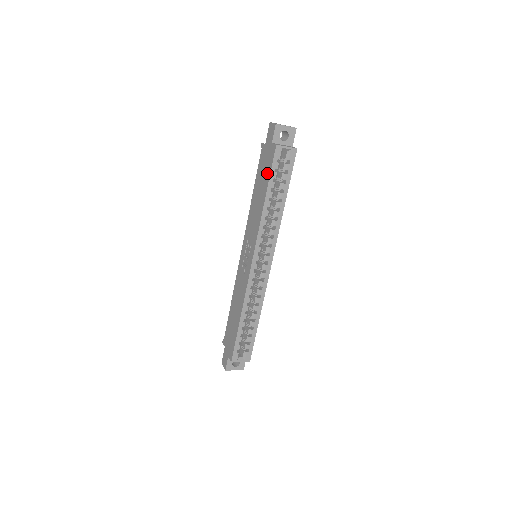
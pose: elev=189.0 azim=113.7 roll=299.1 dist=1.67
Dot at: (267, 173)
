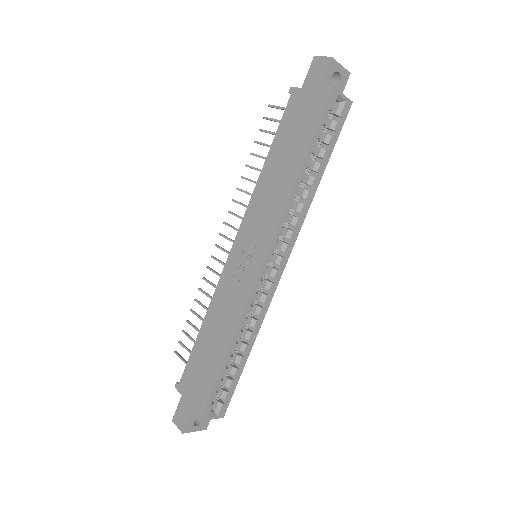
Dot at: (308, 129)
